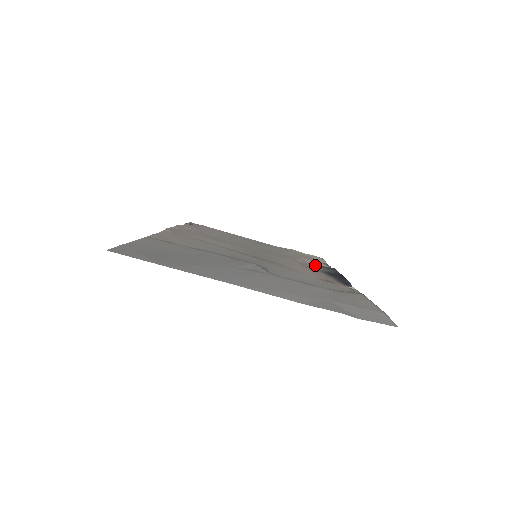
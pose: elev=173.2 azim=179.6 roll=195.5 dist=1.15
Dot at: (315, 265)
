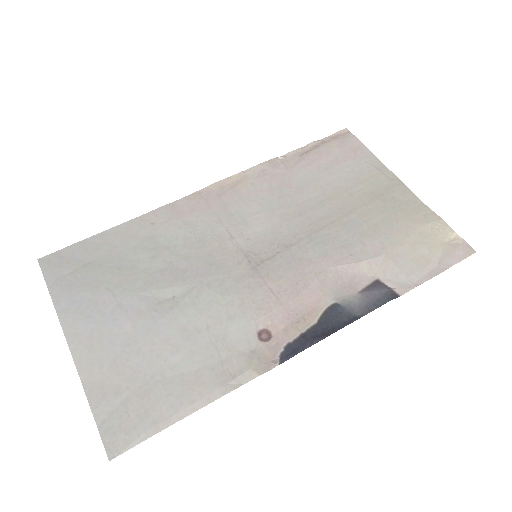
Dot at: (378, 279)
